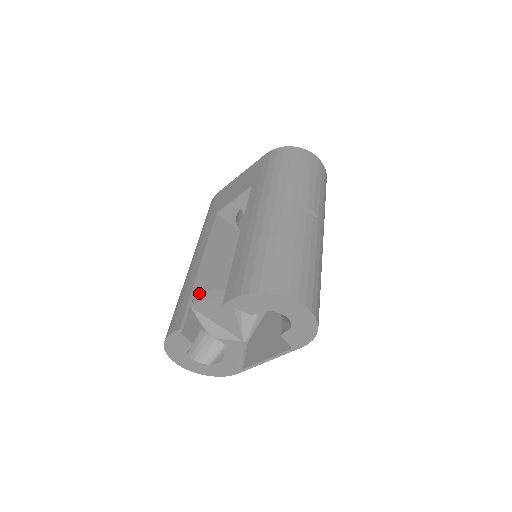
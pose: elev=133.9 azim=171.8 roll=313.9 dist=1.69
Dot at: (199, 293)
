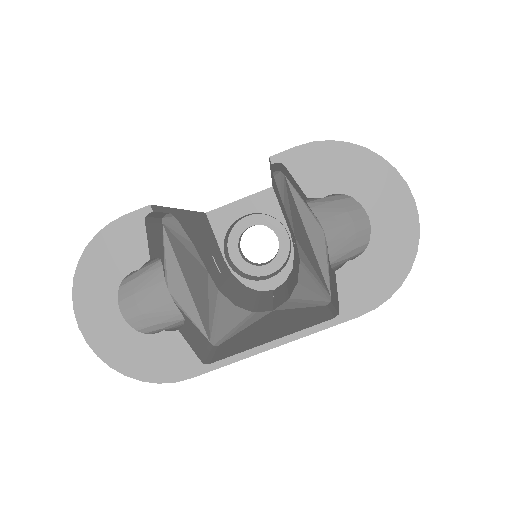
Dot at: (179, 222)
